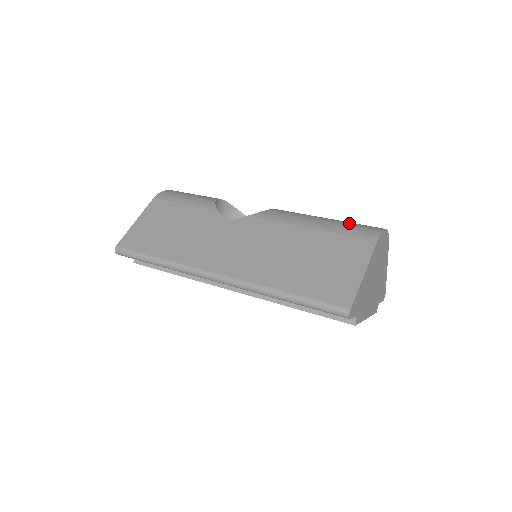
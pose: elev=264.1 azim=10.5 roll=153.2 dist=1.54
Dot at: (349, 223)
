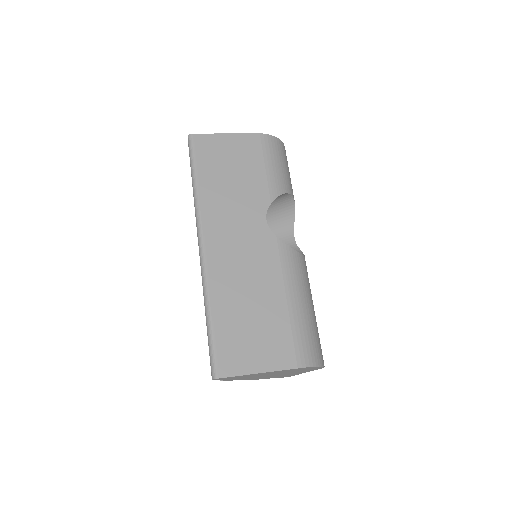
Dot at: (311, 331)
